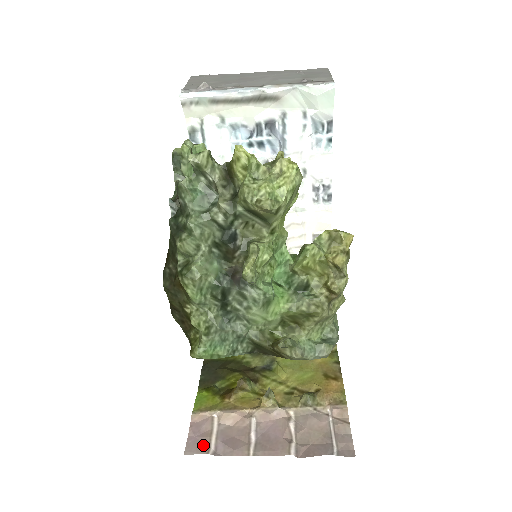
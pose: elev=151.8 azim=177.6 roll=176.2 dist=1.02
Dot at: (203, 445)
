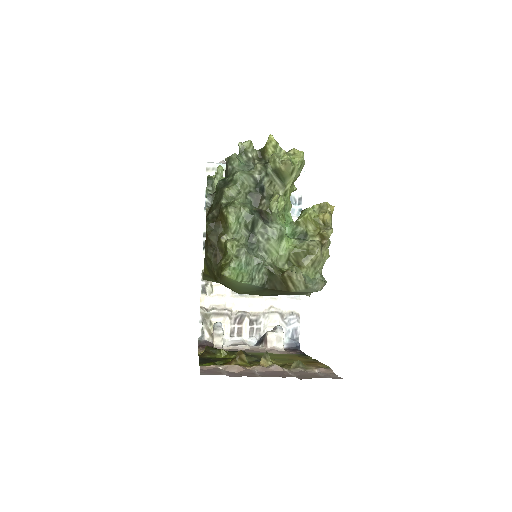
Dot at: (216, 374)
